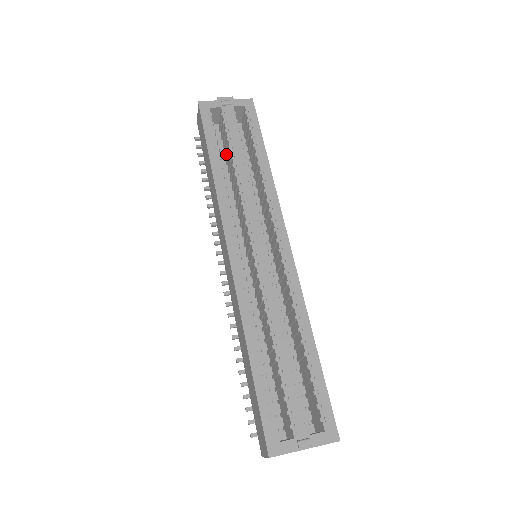
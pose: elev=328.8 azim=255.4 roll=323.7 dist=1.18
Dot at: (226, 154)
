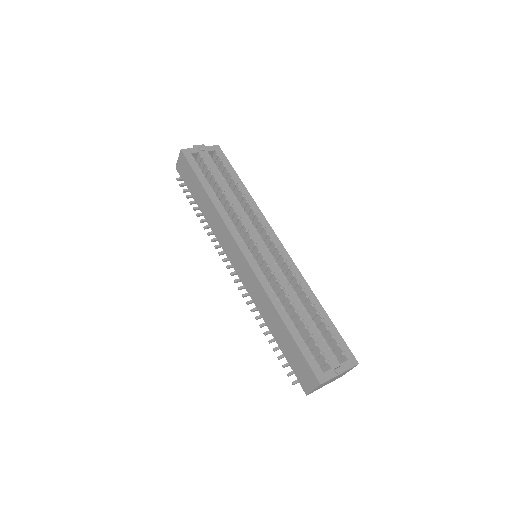
Dot at: occluded
